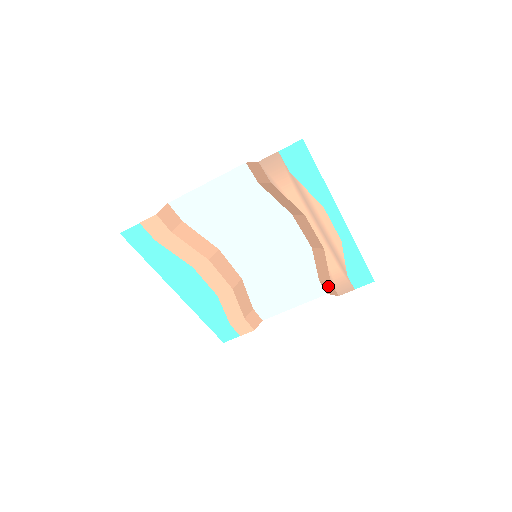
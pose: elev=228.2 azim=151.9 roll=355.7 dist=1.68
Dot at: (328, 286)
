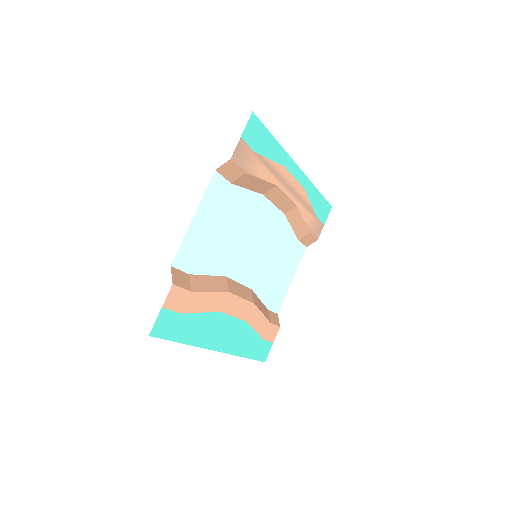
Dot at: (307, 238)
